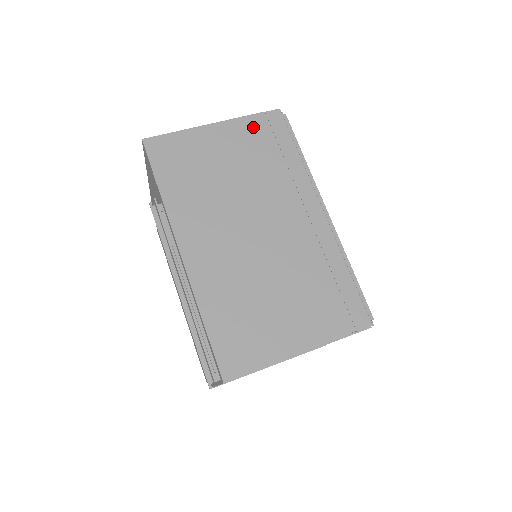
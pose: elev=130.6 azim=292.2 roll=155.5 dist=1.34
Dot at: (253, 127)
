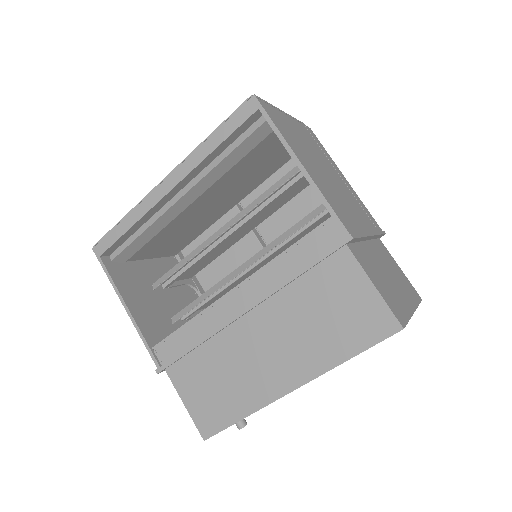
Dot at: occluded
